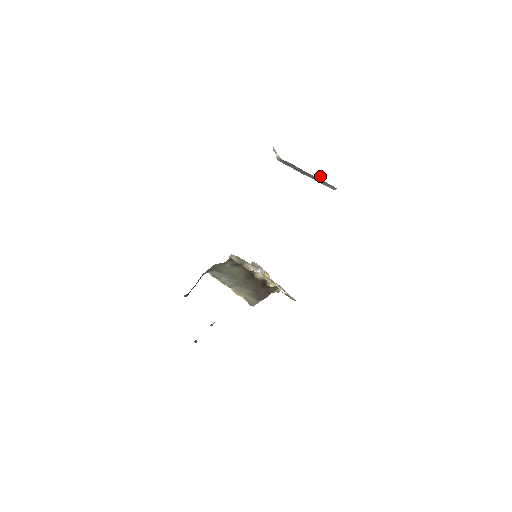
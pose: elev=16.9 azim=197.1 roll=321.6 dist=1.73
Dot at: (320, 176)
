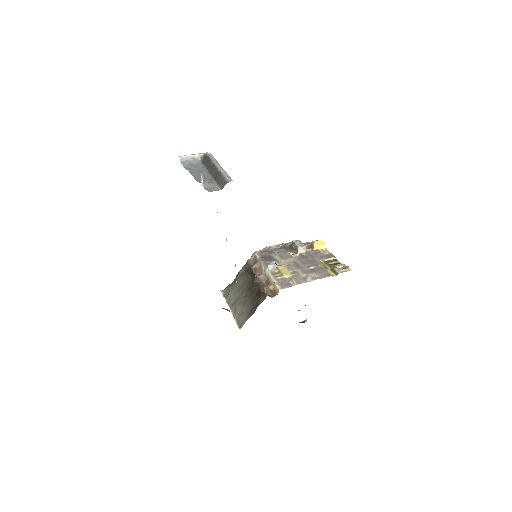
Dot at: occluded
